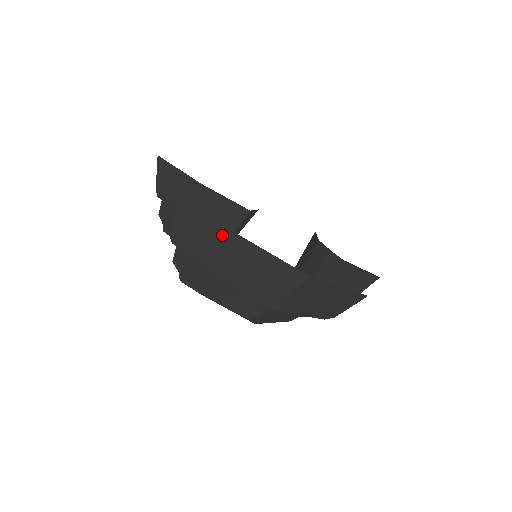
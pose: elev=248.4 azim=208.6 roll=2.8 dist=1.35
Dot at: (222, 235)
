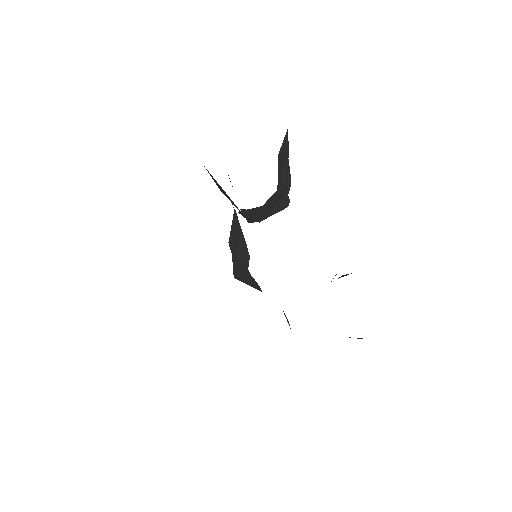
Dot at: occluded
